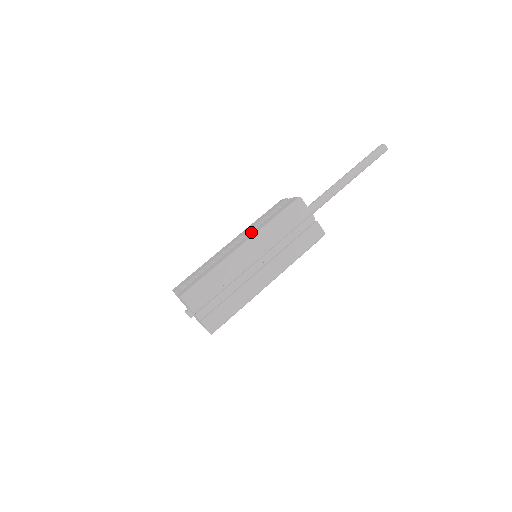
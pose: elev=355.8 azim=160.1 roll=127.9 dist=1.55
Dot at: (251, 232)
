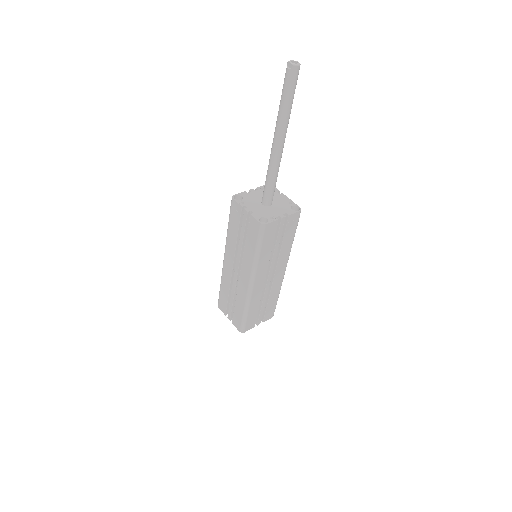
Dot at: (243, 264)
